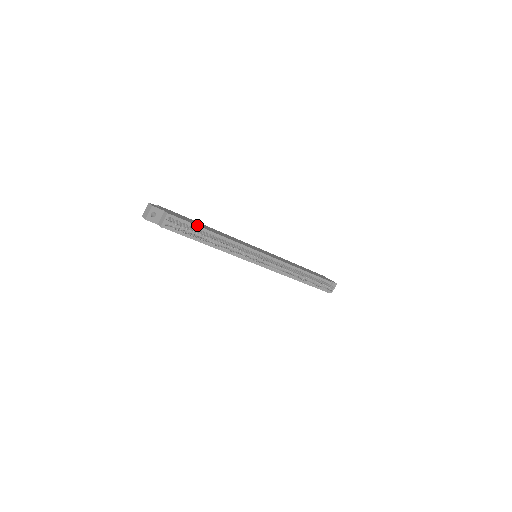
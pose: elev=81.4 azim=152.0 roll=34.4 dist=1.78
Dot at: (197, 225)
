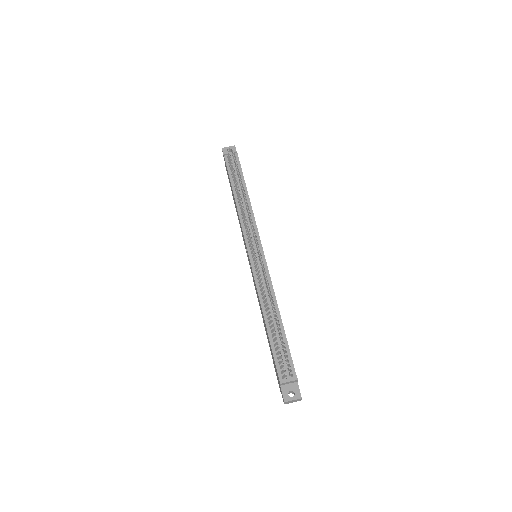
Dot at: occluded
